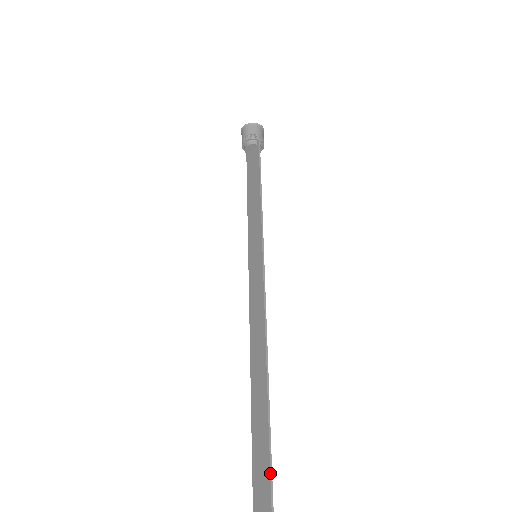
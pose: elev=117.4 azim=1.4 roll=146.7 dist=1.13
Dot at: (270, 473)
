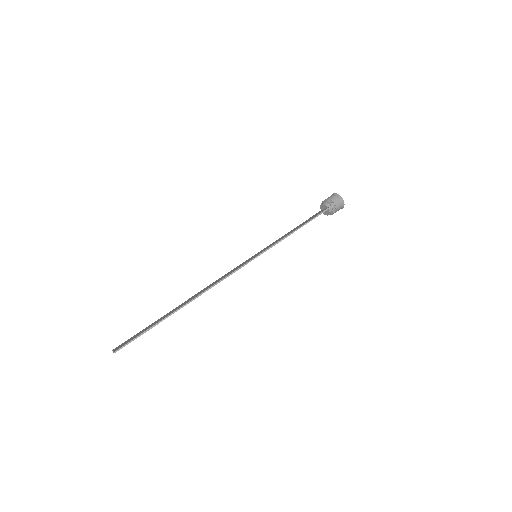
Dot at: (136, 337)
